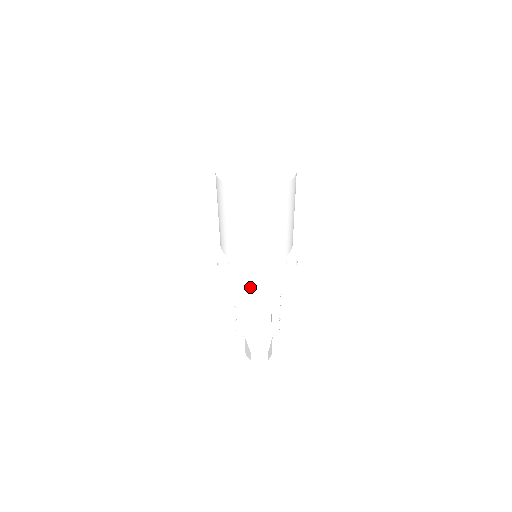
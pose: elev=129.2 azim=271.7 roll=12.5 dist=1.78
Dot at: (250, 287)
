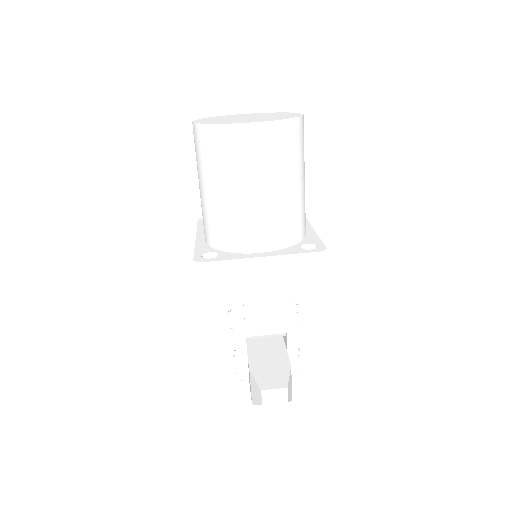
Dot at: (251, 288)
